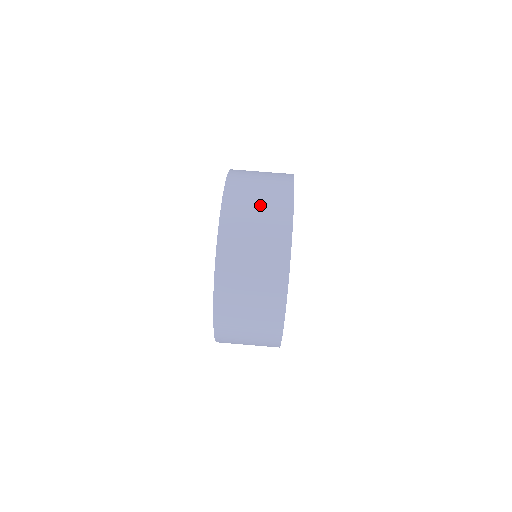
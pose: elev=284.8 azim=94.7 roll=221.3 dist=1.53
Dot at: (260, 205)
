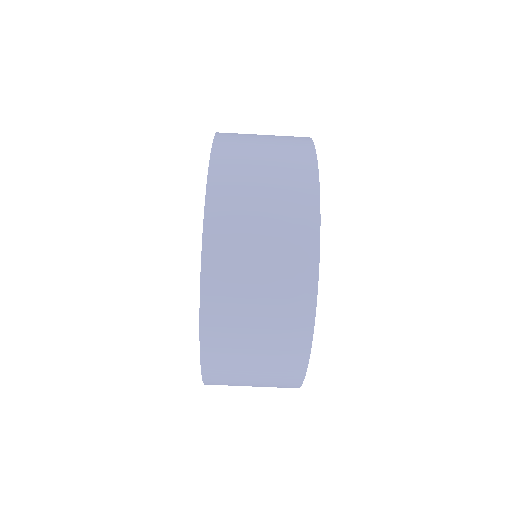
Dot at: (267, 182)
